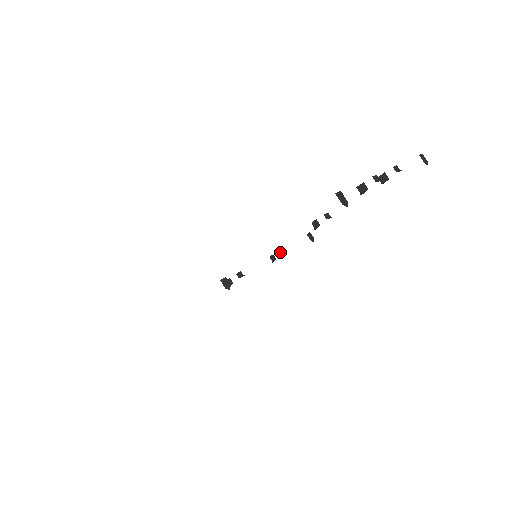
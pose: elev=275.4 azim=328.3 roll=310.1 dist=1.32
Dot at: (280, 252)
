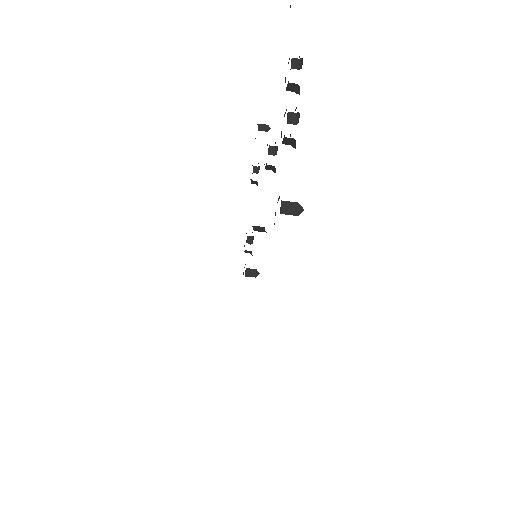
Dot at: occluded
